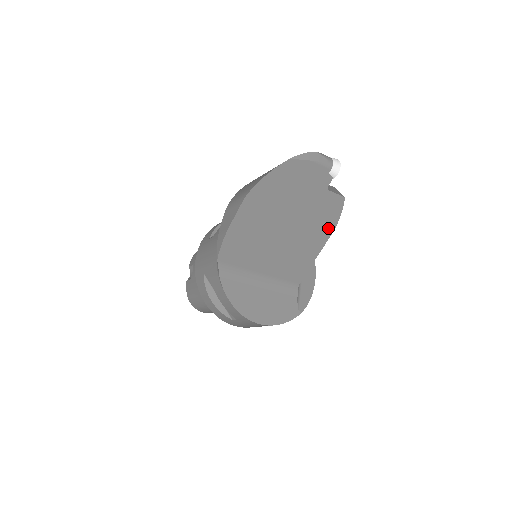
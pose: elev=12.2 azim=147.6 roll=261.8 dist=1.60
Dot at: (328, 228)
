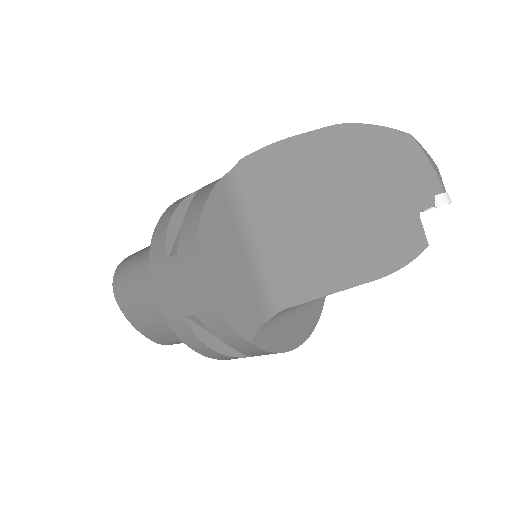
Dot at: (381, 266)
